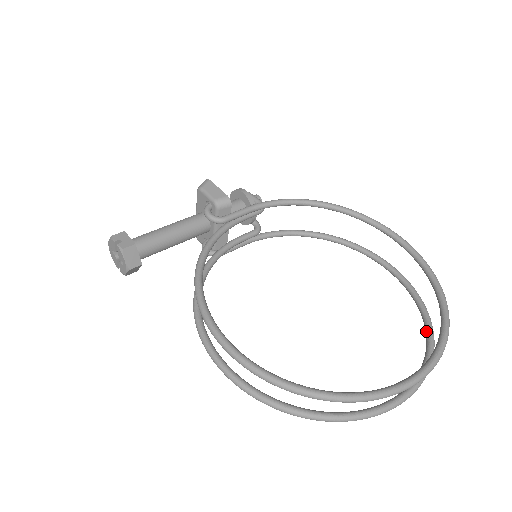
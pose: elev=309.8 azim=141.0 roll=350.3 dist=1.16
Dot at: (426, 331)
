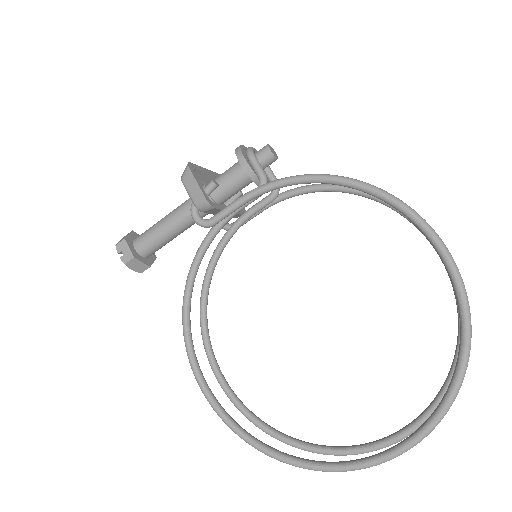
Dot at: occluded
